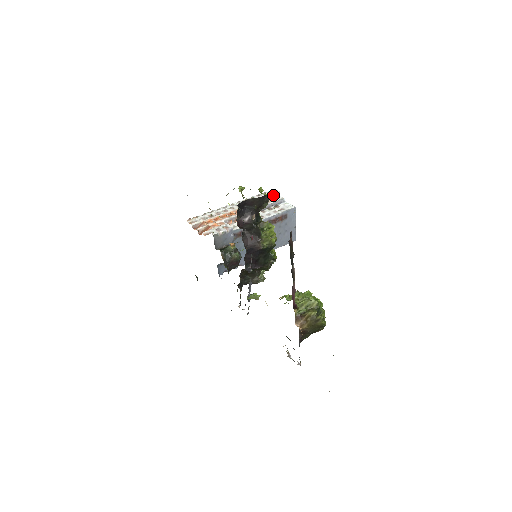
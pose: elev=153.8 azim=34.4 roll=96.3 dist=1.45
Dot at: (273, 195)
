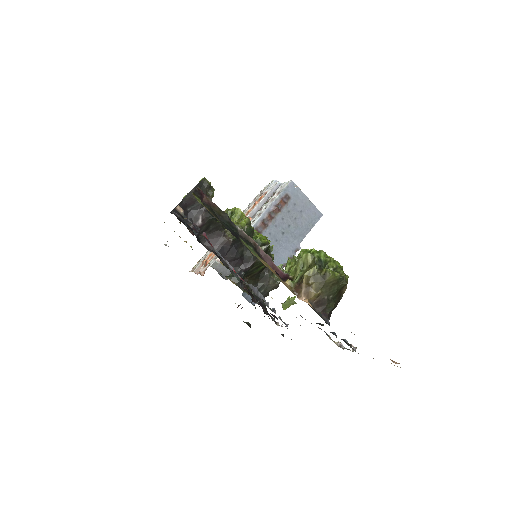
Dot at: (268, 187)
